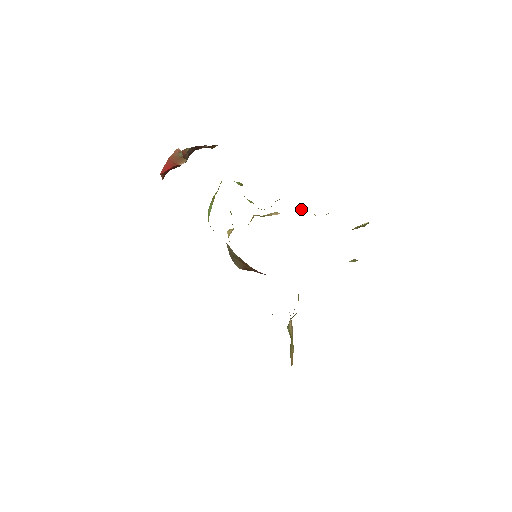
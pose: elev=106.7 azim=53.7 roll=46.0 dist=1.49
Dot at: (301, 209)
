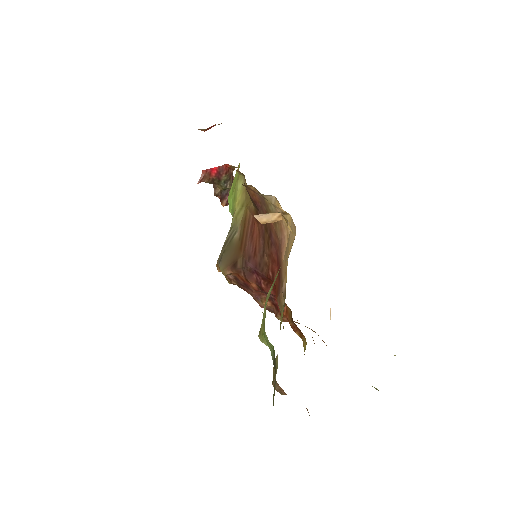
Dot at: occluded
